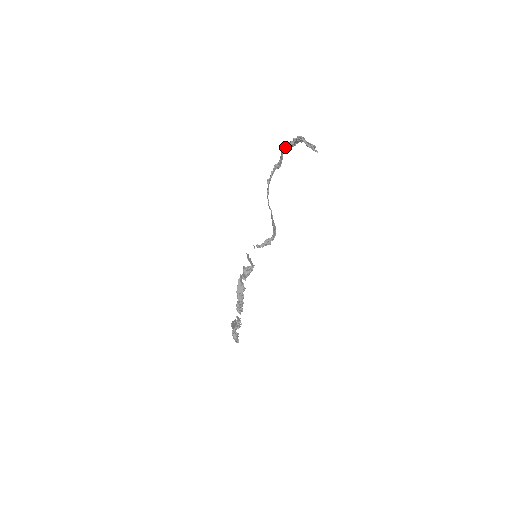
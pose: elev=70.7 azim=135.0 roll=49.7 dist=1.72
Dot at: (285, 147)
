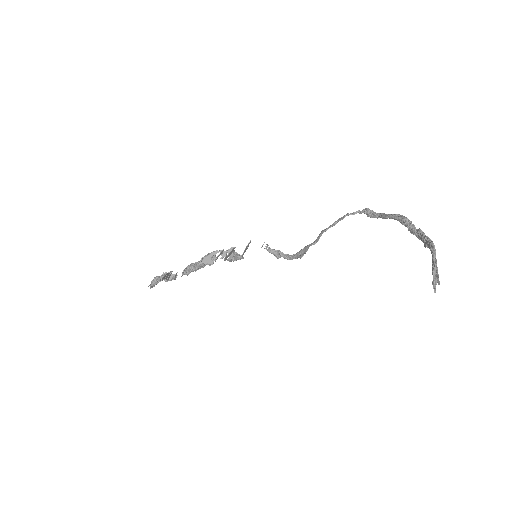
Dot at: (402, 219)
